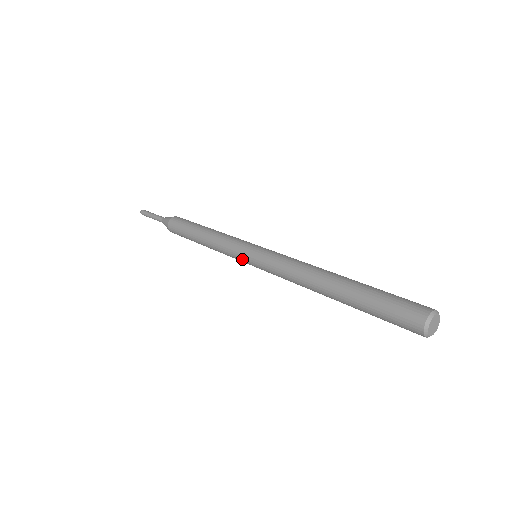
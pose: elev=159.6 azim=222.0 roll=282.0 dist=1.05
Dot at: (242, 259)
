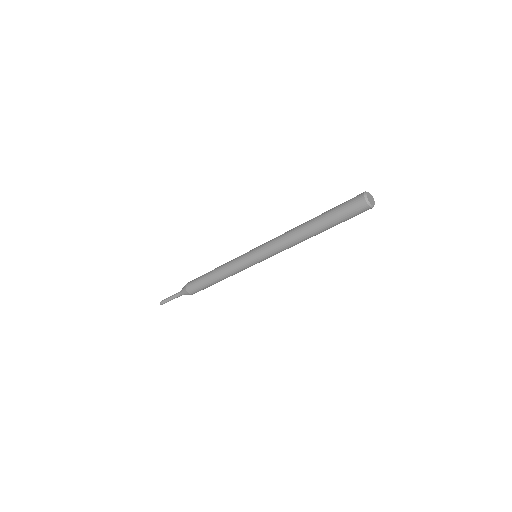
Dot at: (246, 256)
